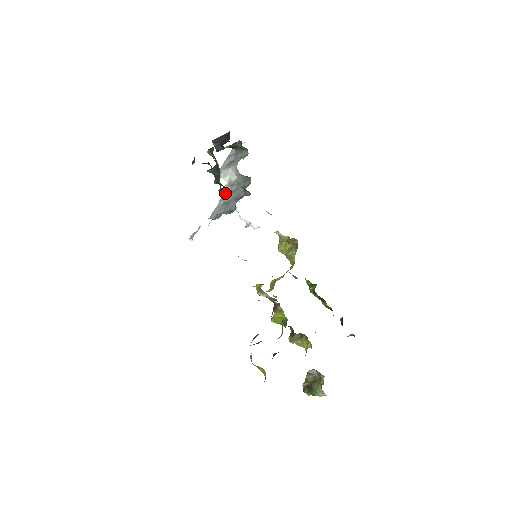
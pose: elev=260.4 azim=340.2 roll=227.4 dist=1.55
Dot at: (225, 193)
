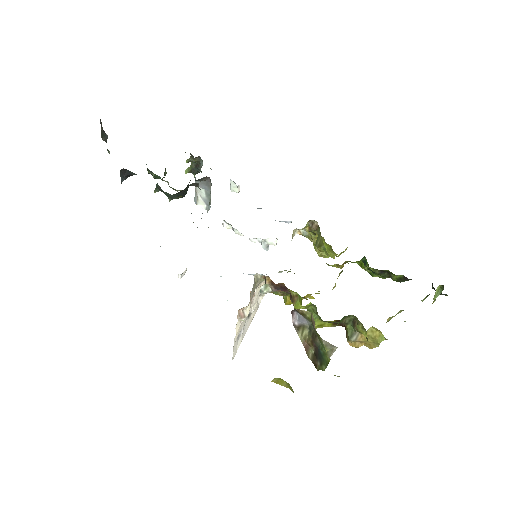
Dot at: occluded
